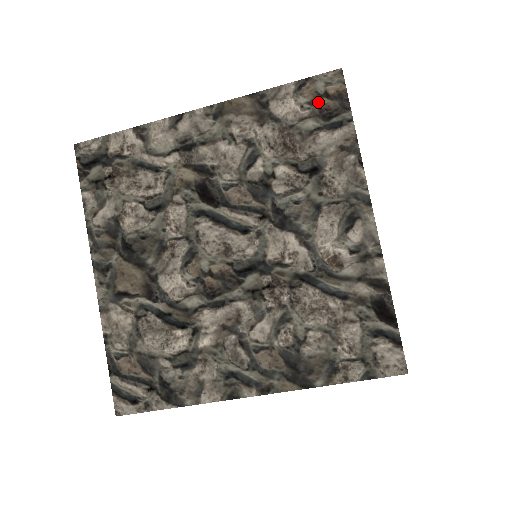
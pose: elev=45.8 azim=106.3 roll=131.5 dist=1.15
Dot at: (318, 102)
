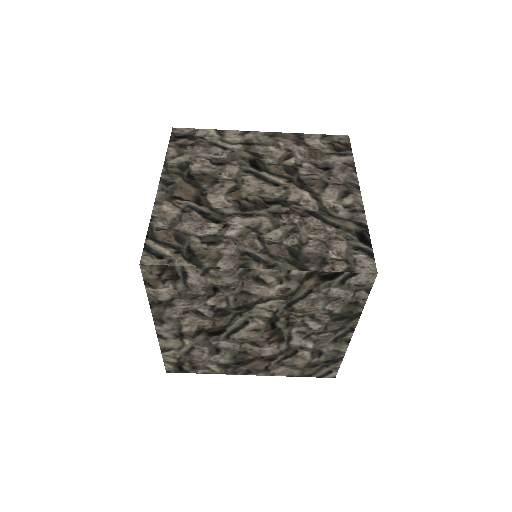
Dot at: (333, 144)
